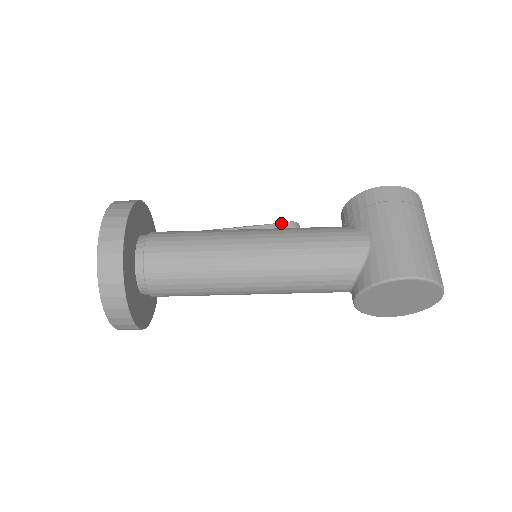
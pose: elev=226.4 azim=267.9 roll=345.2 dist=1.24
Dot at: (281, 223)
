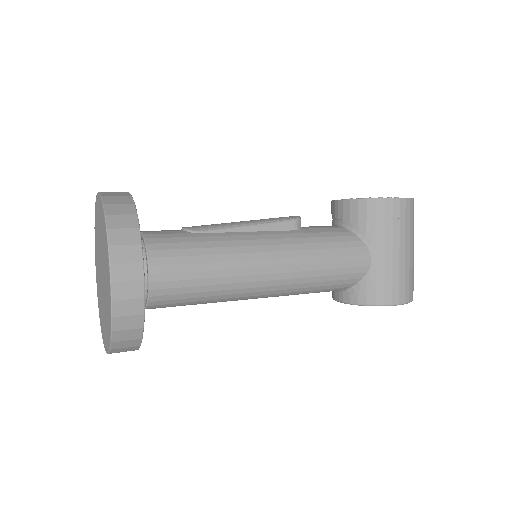
Dot at: (287, 222)
